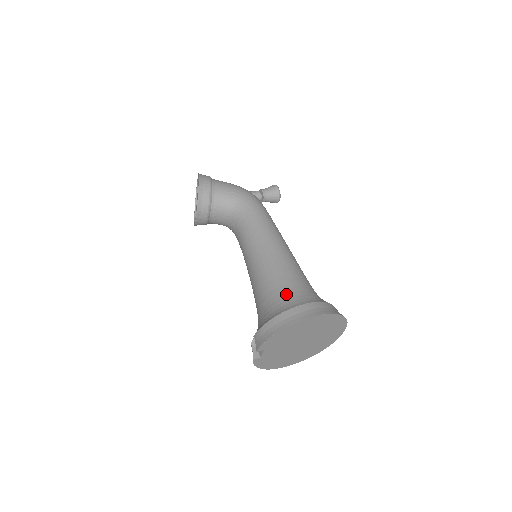
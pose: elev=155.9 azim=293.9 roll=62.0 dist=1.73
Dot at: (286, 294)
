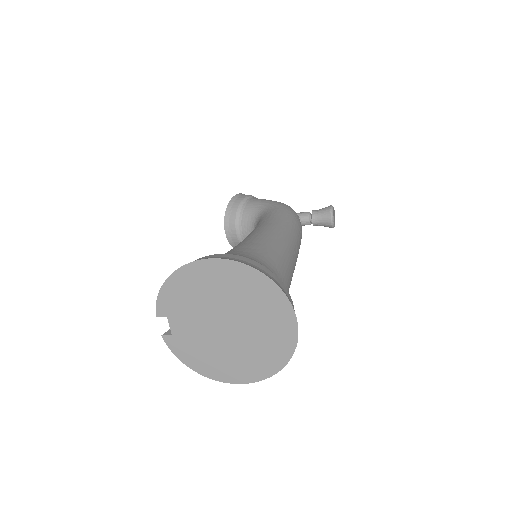
Dot at: occluded
